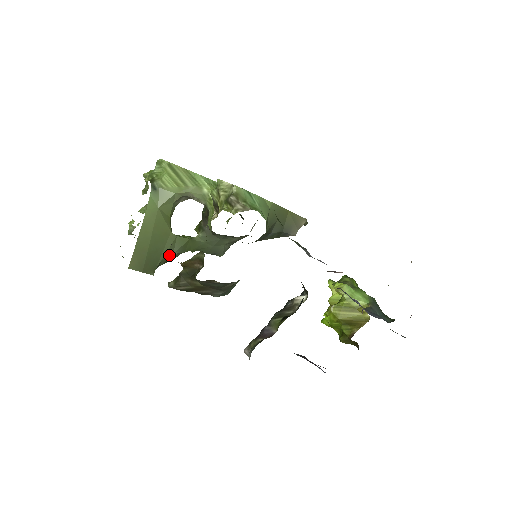
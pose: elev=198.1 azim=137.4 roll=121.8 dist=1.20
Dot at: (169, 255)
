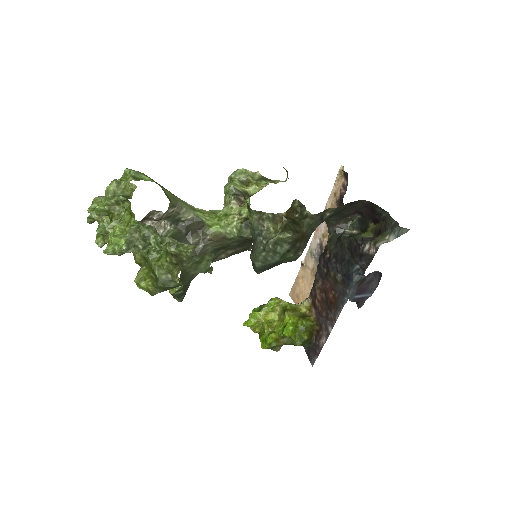
Dot at: occluded
